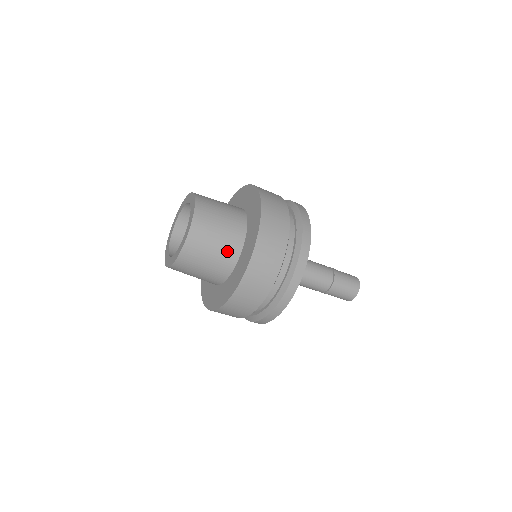
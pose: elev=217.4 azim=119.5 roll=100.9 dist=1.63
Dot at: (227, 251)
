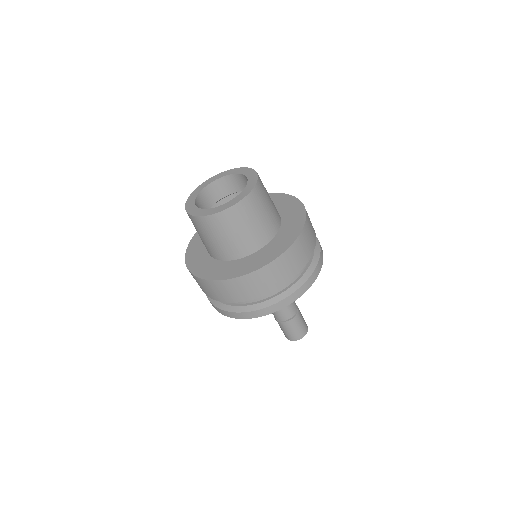
Dot at: (262, 232)
